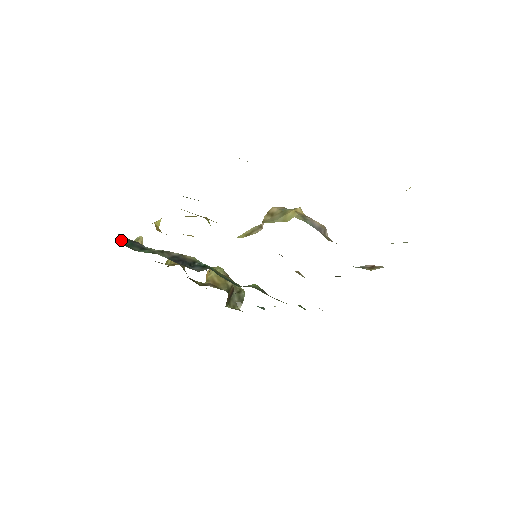
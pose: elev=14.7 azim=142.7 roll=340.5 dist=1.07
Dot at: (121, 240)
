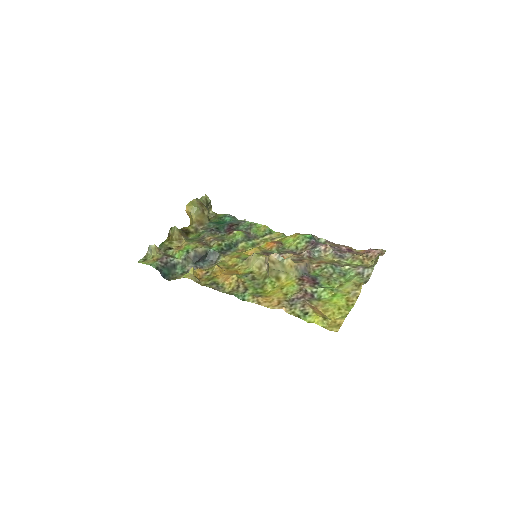
Dot at: (162, 273)
